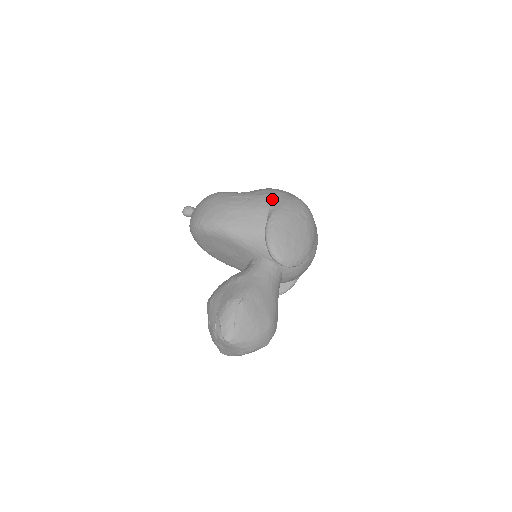
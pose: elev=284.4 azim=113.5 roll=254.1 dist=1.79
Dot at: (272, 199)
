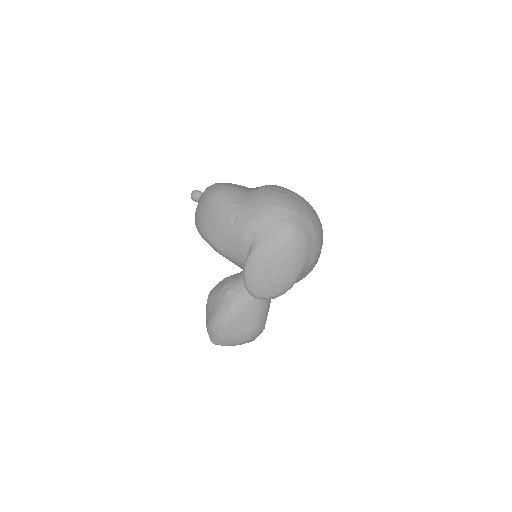
Dot at: (257, 229)
